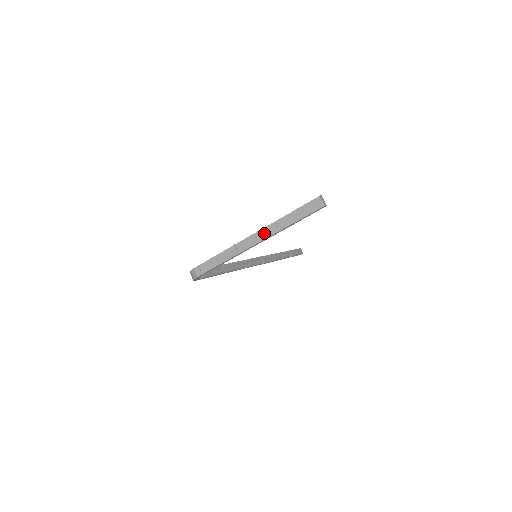
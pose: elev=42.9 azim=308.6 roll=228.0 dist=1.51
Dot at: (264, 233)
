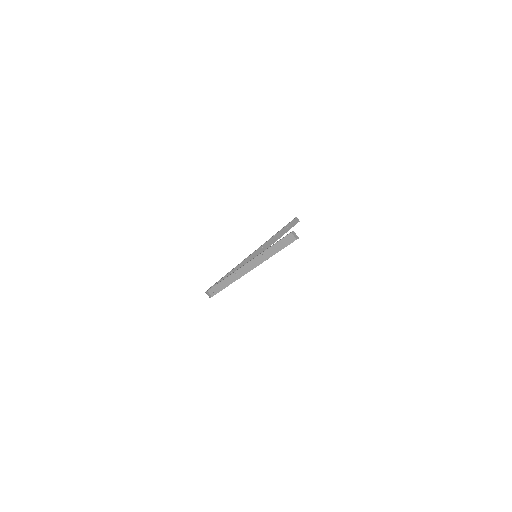
Dot at: (255, 262)
